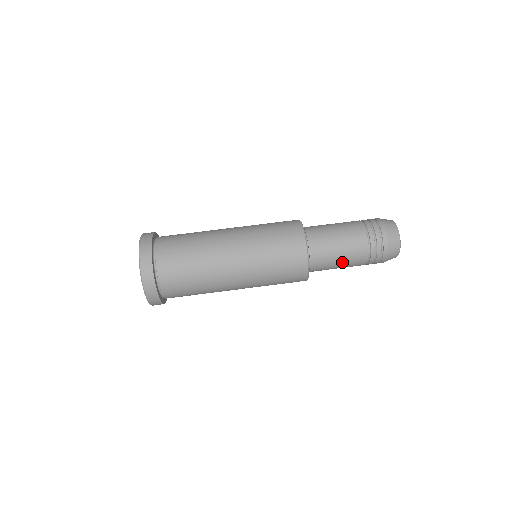
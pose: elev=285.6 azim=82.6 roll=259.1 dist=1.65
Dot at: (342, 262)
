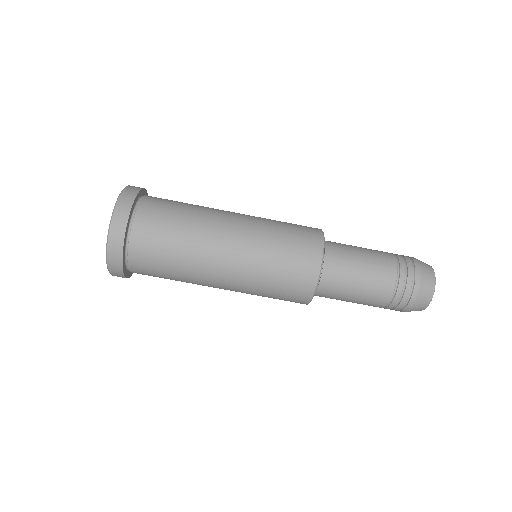
Dot at: (356, 298)
